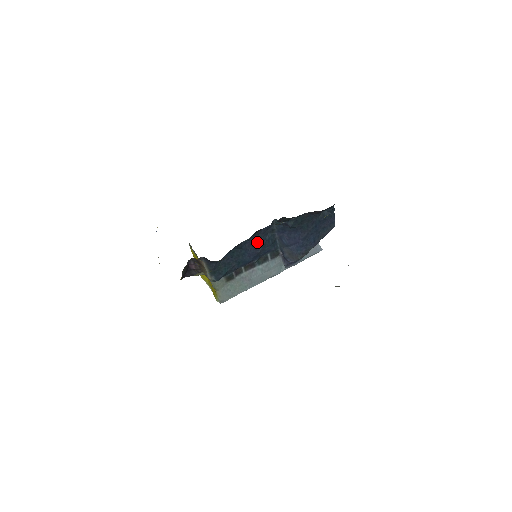
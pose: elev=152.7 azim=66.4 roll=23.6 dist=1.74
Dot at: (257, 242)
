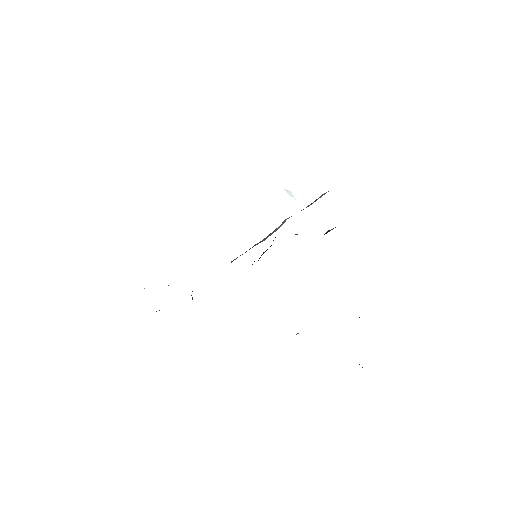
Dot at: occluded
